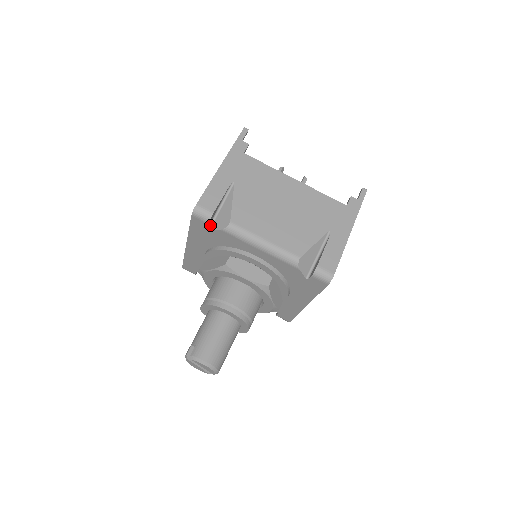
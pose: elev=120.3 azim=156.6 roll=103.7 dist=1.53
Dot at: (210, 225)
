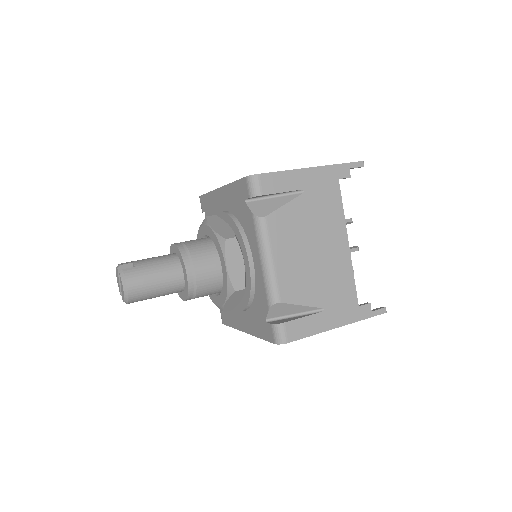
Dot at: (250, 199)
